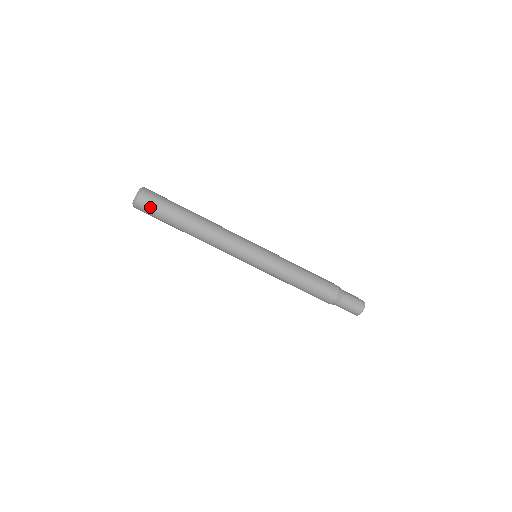
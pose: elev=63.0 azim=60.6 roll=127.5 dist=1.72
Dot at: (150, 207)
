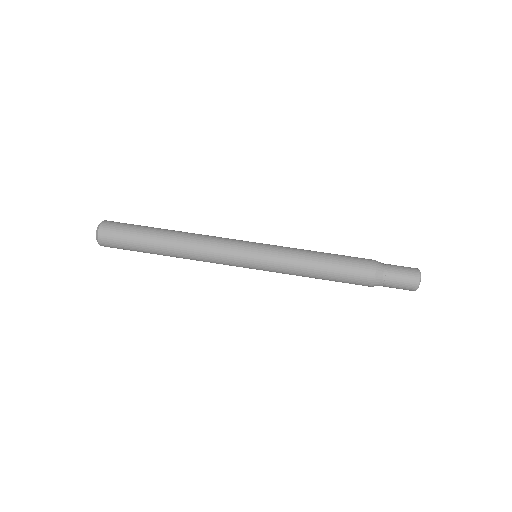
Dot at: (118, 224)
